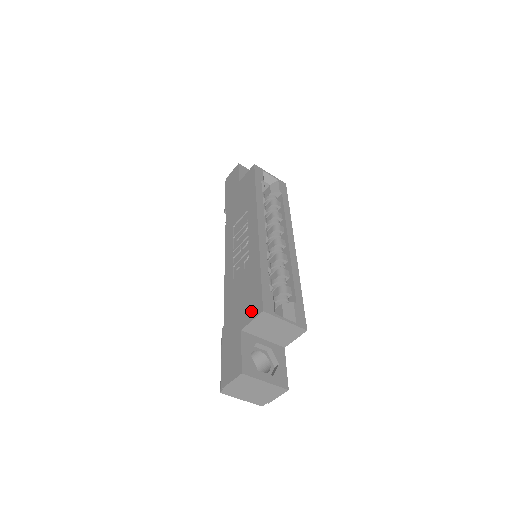
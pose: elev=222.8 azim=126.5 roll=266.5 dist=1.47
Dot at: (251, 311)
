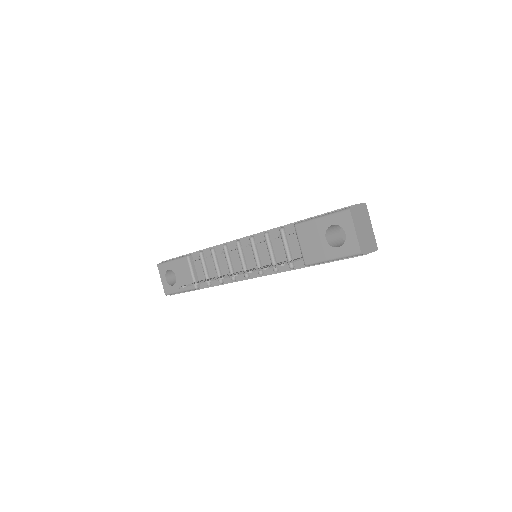
Dot at: occluded
